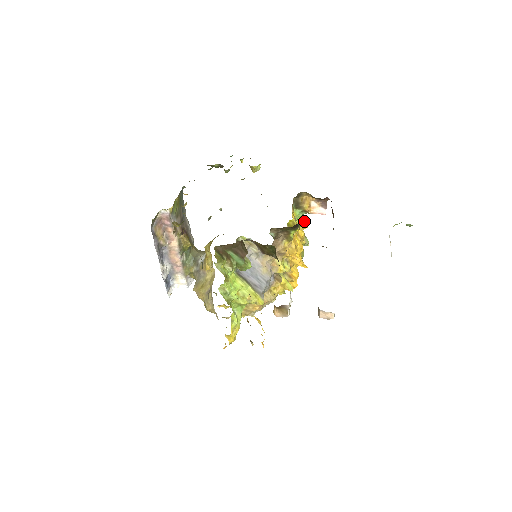
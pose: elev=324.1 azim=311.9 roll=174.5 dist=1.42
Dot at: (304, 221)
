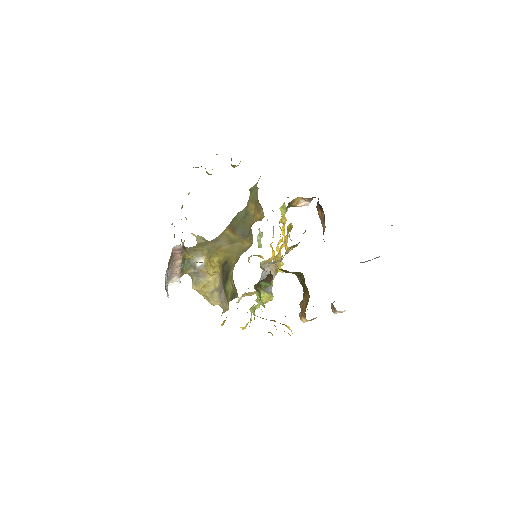
Dot at: occluded
